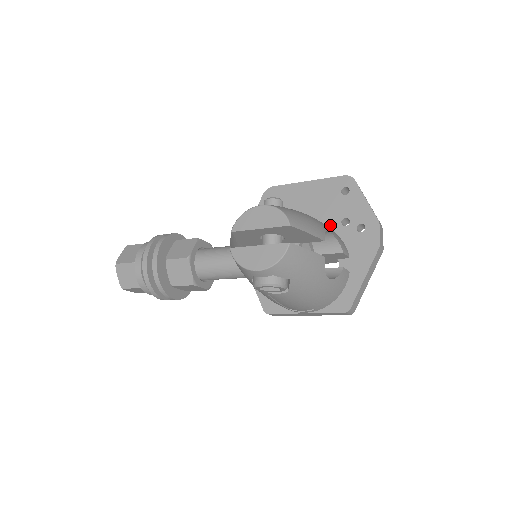
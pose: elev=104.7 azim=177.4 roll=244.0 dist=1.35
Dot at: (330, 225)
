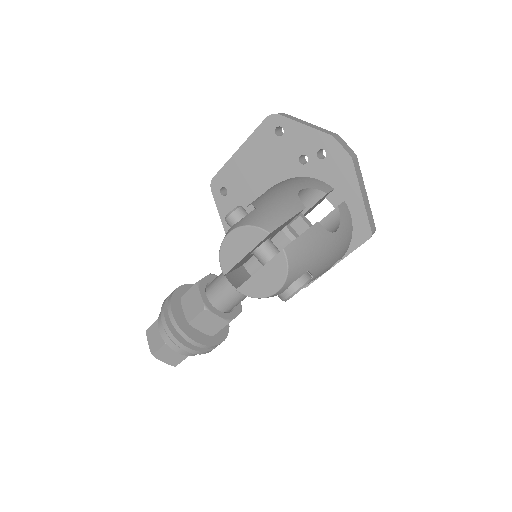
Dot at: (292, 173)
